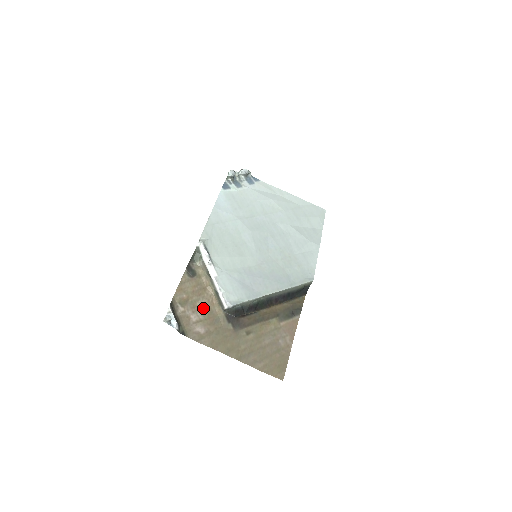
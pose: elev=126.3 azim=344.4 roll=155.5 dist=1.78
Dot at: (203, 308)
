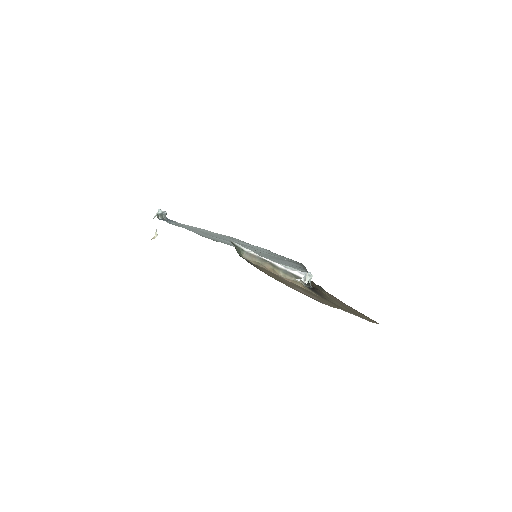
Dot at: (293, 285)
